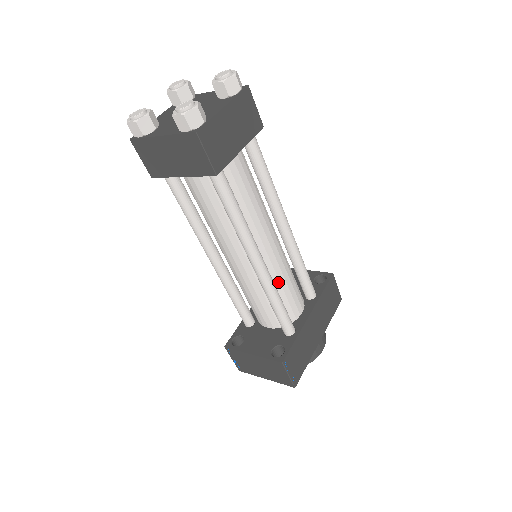
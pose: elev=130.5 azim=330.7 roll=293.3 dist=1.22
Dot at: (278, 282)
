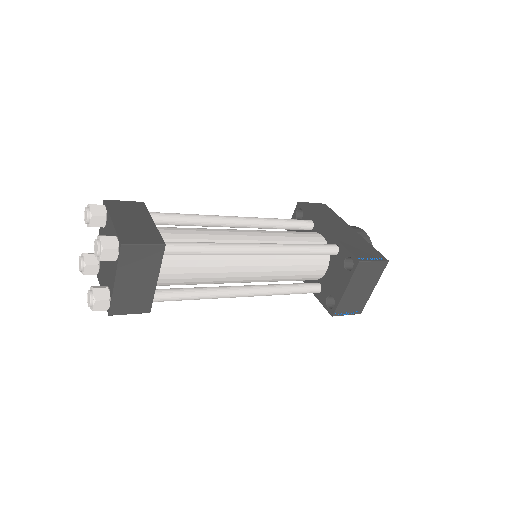
Dot at: (285, 243)
